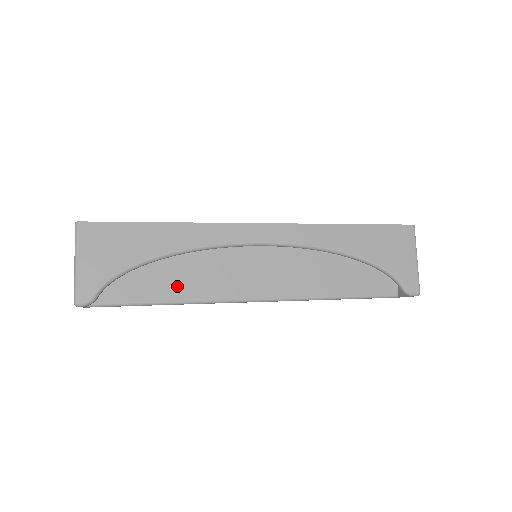
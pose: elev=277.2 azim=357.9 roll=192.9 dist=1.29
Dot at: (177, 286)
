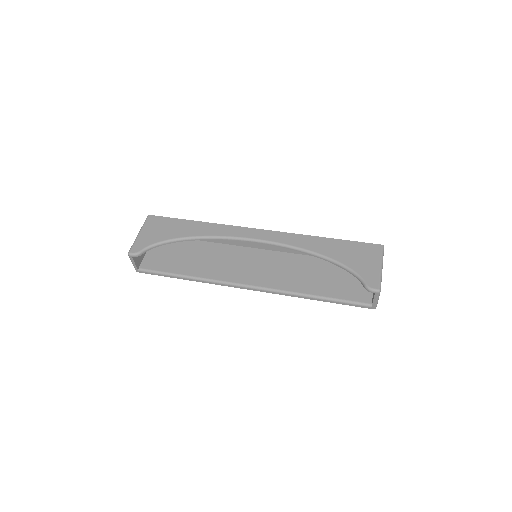
Dot at: (197, 268)
